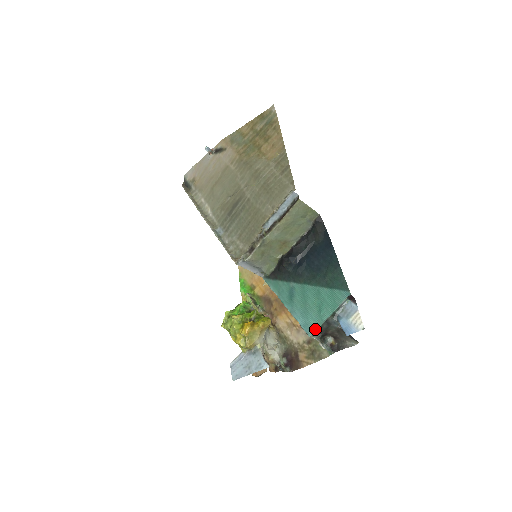
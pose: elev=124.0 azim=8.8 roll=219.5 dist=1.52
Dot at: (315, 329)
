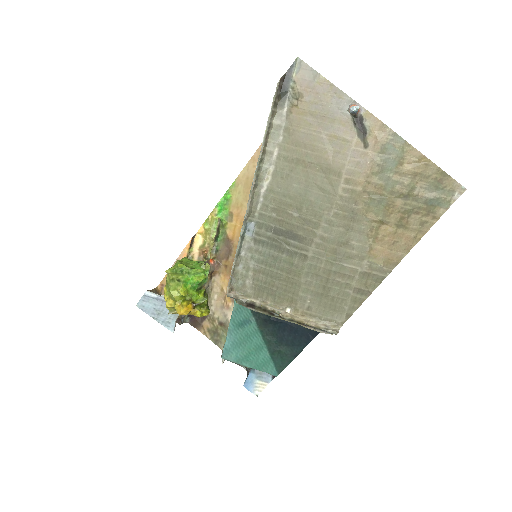
Dot at: (230, 360)
